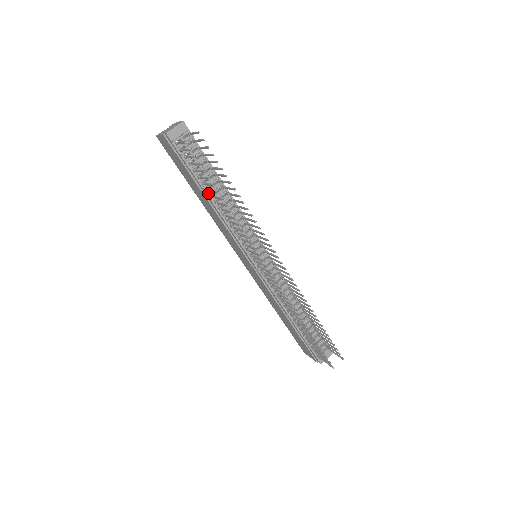
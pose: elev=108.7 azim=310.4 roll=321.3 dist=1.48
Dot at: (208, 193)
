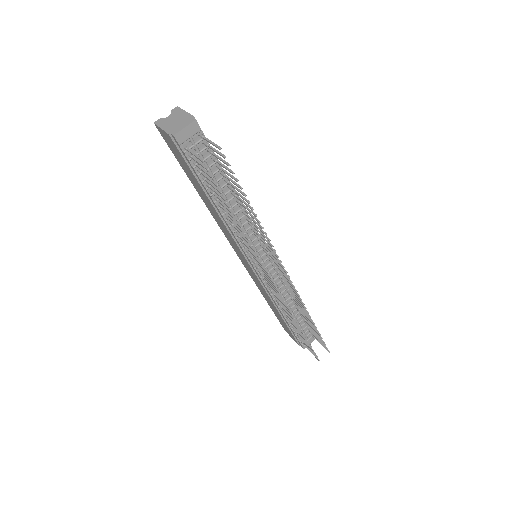
Dot at: (216, 201)
